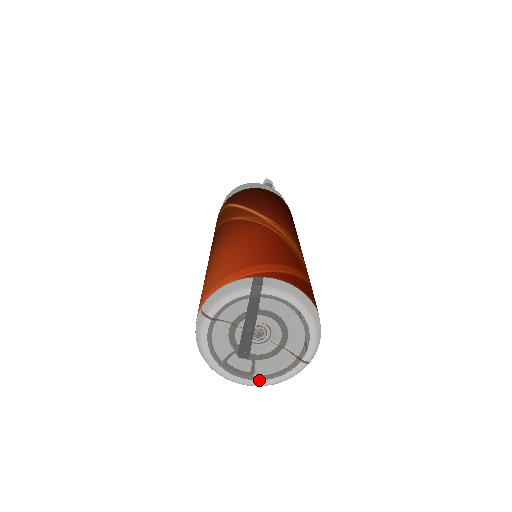
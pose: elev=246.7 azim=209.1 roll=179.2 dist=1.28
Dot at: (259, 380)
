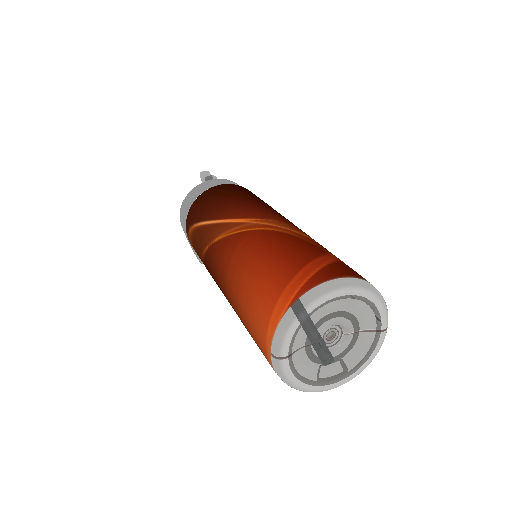
Dot at: (355, 371)
